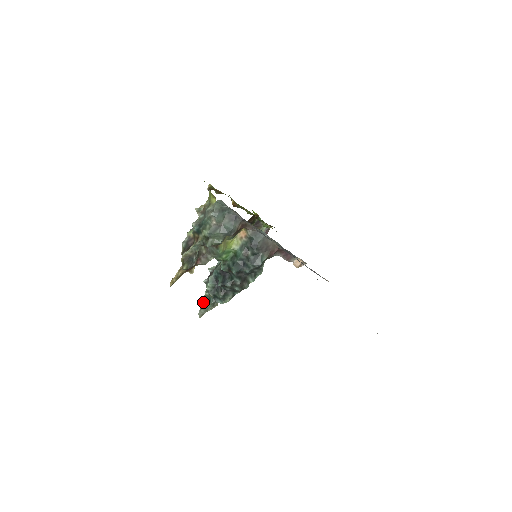
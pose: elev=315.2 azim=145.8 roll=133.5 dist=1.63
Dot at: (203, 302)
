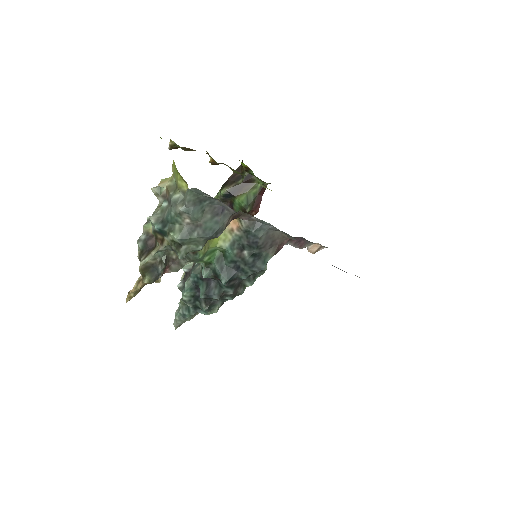
Dot at: (179, 311)
